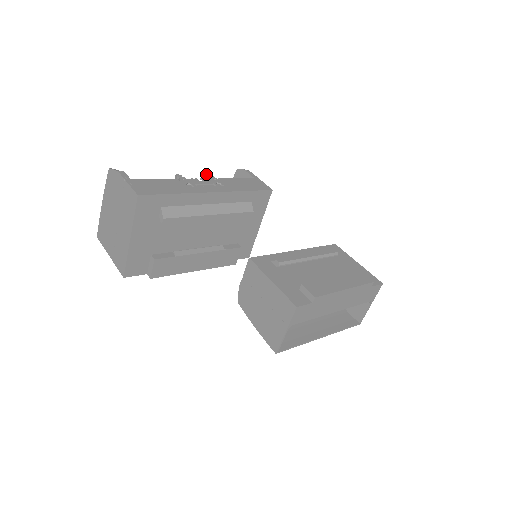
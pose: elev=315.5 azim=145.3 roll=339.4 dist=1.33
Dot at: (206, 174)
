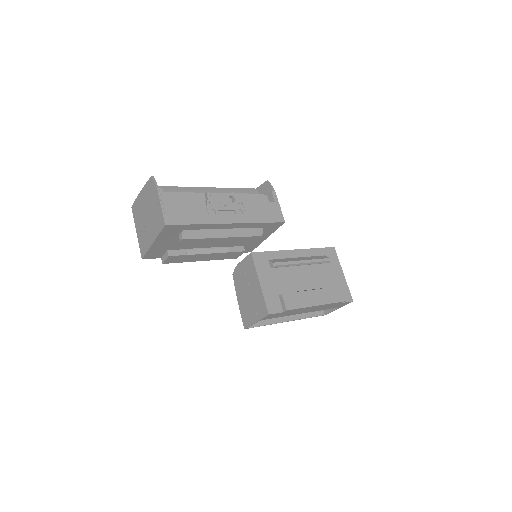
Dot at: occluded
